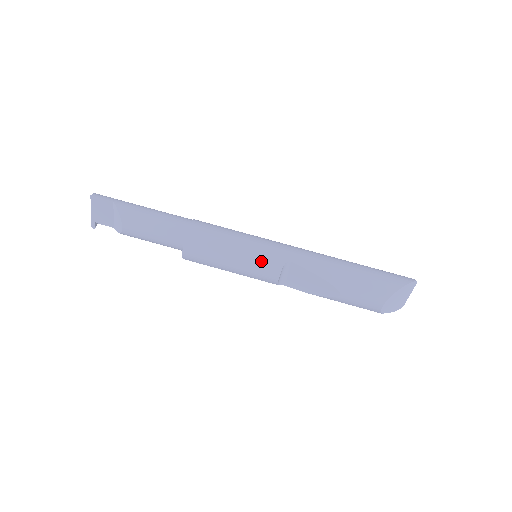
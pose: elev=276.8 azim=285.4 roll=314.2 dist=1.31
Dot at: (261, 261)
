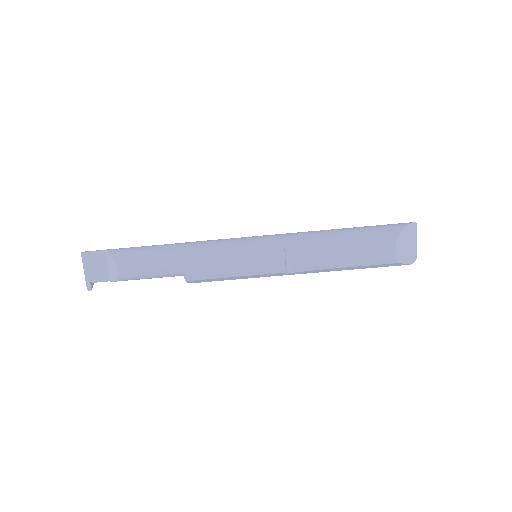
Dot at: (261, 250)
